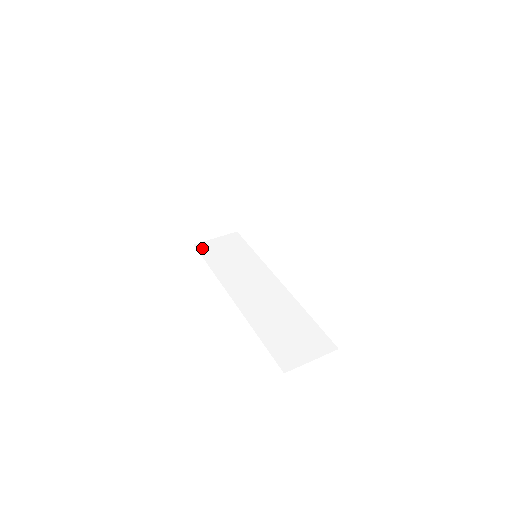
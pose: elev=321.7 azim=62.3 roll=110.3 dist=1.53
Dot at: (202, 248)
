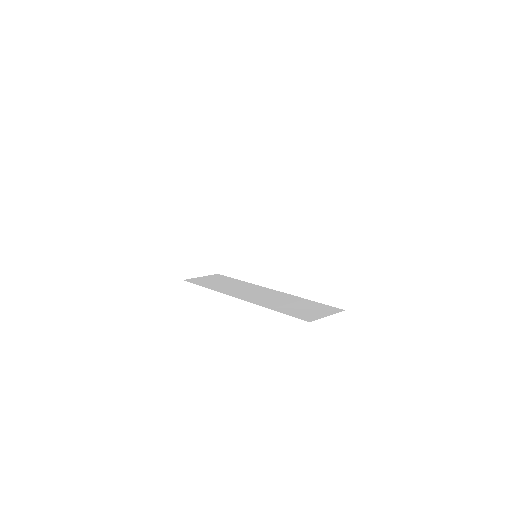
Dot at: (192, 281)
